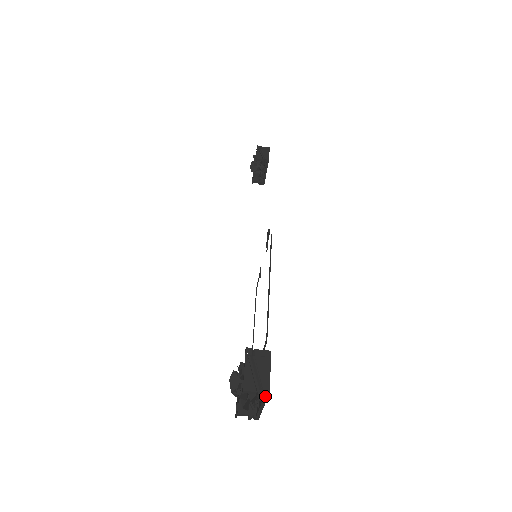
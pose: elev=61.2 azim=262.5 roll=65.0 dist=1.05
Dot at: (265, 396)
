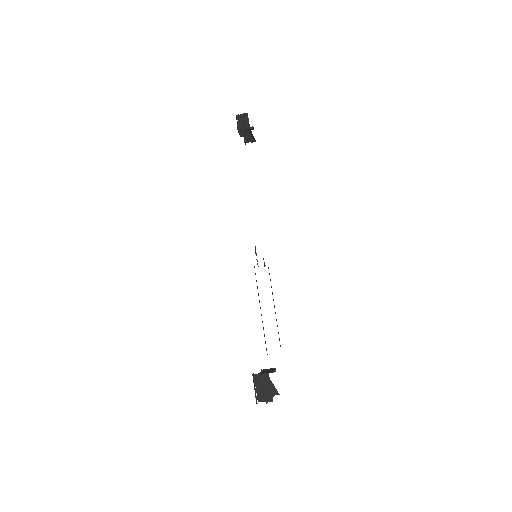
Dot at: (272, 401)
